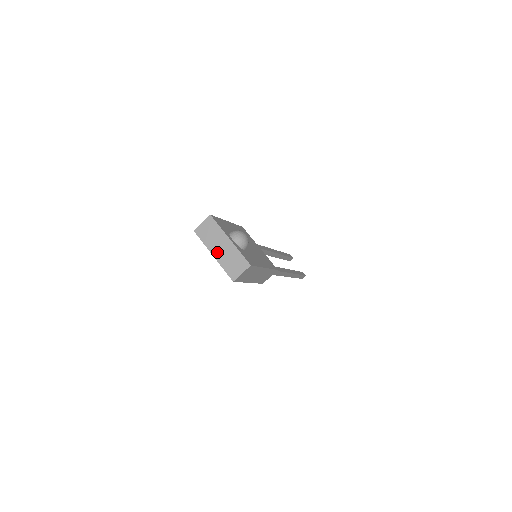
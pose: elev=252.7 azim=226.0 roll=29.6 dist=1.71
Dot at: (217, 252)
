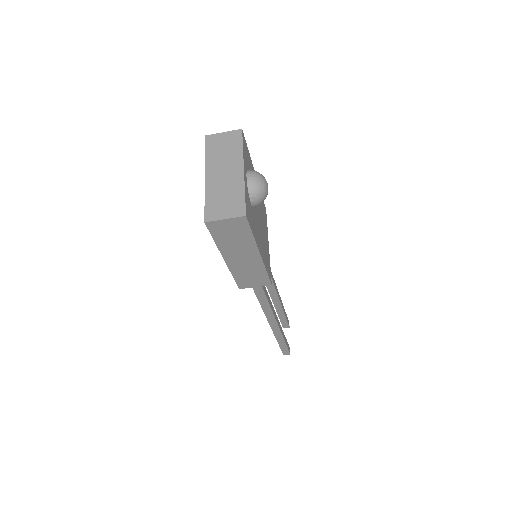
Dot at: (214, 175)
